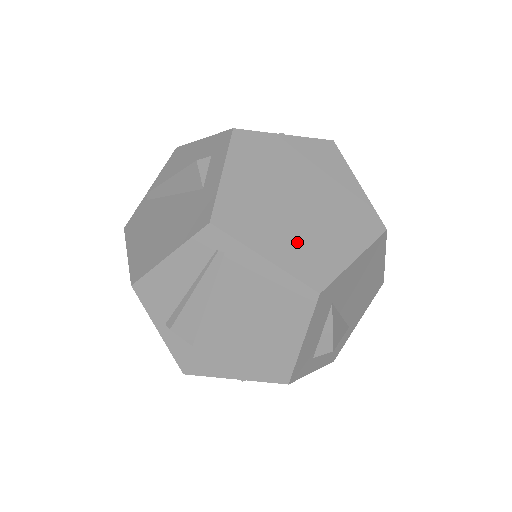
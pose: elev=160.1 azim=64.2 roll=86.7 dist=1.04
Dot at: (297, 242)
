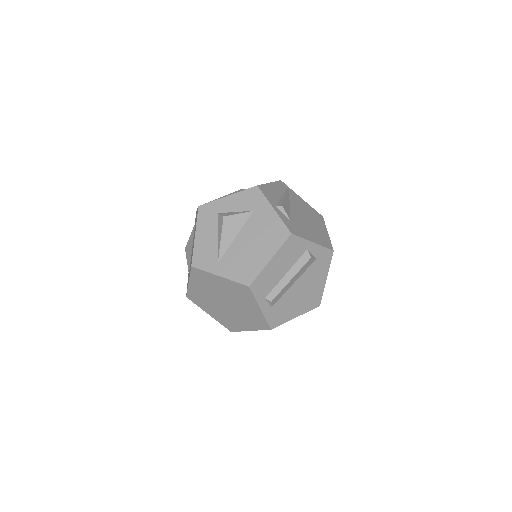
Dot at: occluded
